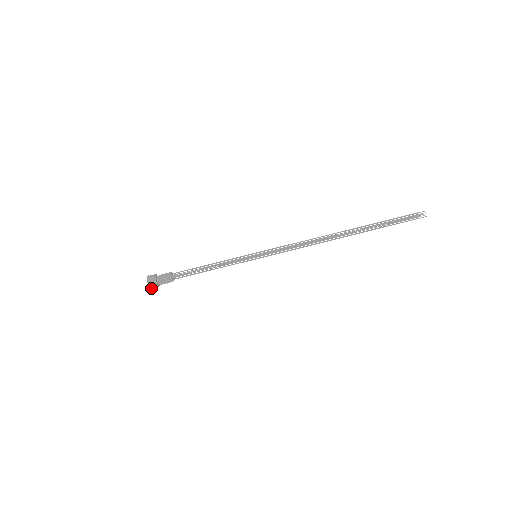
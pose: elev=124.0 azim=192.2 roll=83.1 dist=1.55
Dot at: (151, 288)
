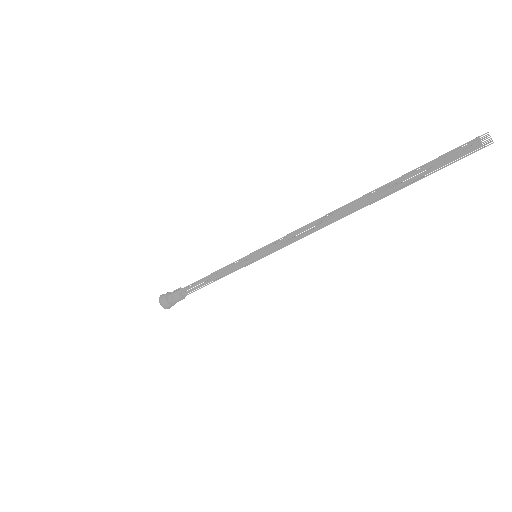
Dot at: (169, 307)
